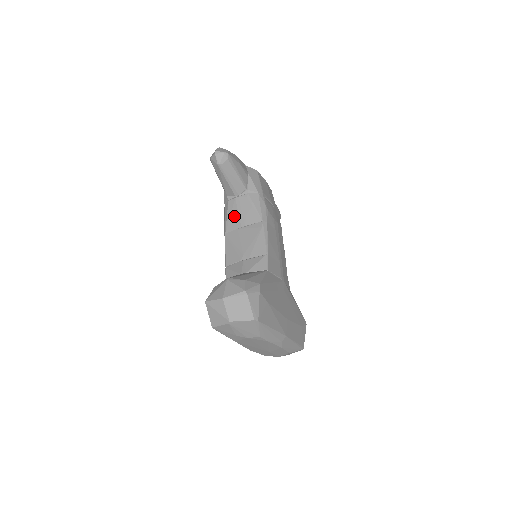
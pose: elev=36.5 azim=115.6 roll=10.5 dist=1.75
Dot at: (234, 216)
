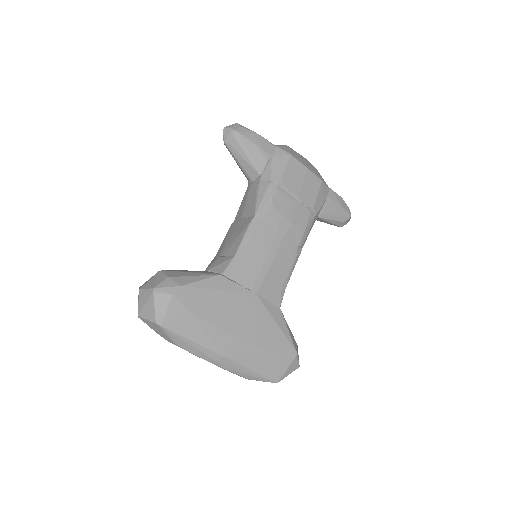
Dot at: (243, 205)
